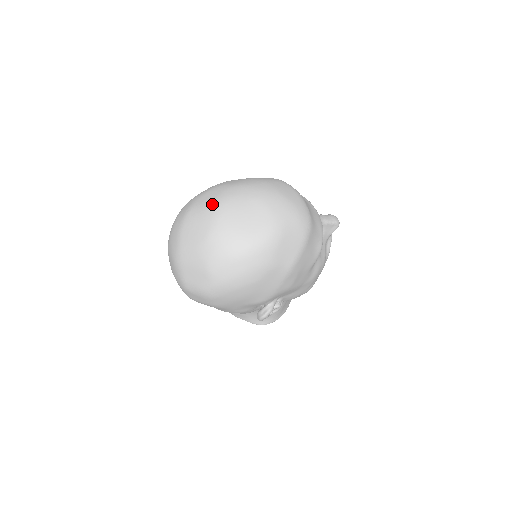
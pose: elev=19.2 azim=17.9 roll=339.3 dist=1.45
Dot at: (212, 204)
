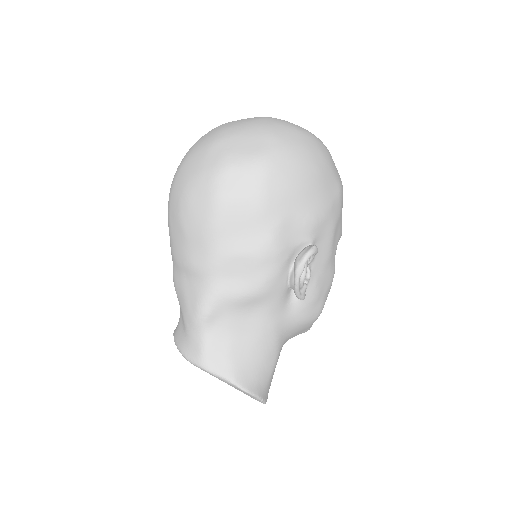
Dot at: occluded
